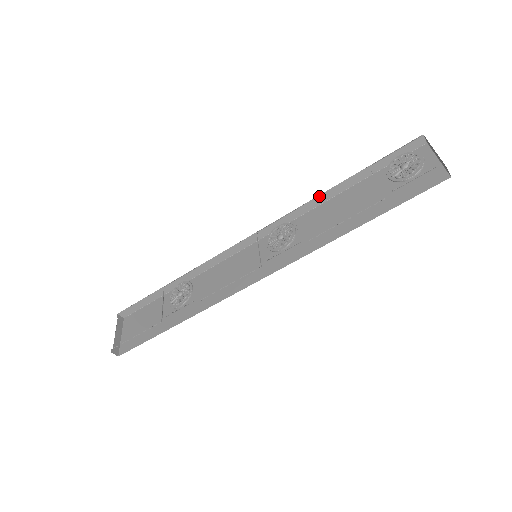
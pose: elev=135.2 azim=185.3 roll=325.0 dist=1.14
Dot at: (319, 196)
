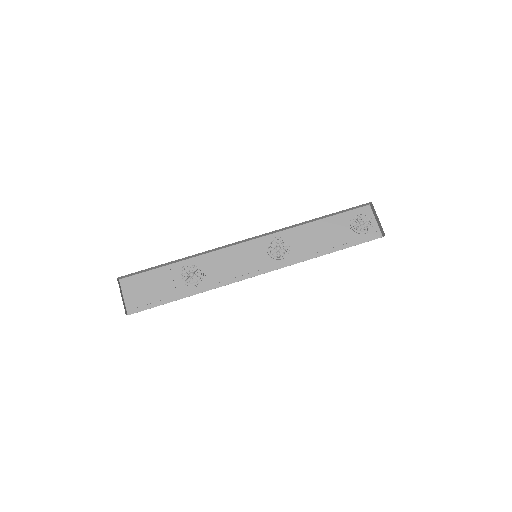
Dot at: (303, 222)
